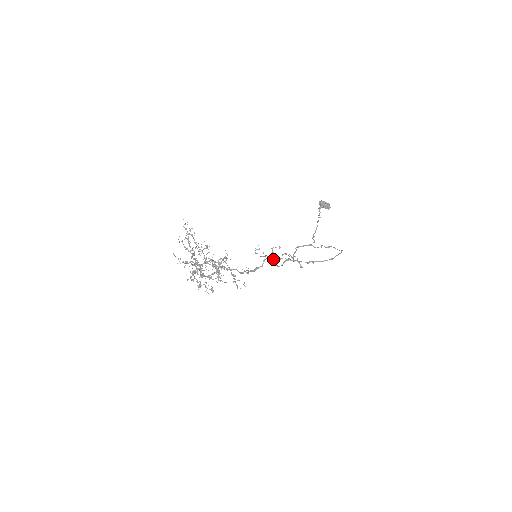
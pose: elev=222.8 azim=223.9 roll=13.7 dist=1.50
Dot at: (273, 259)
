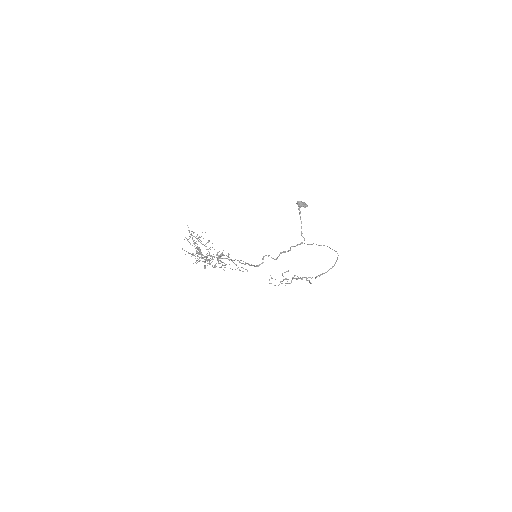
Dot at: occluded
